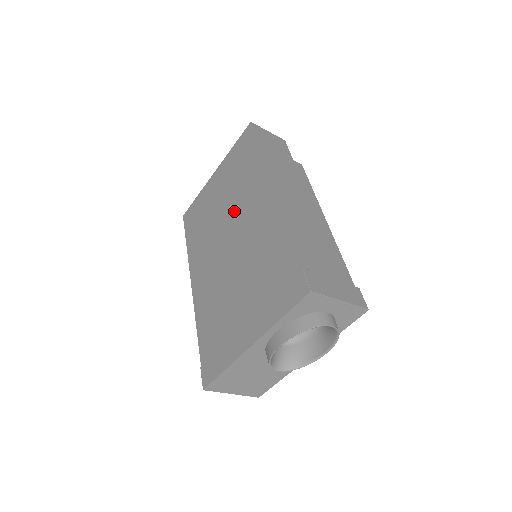
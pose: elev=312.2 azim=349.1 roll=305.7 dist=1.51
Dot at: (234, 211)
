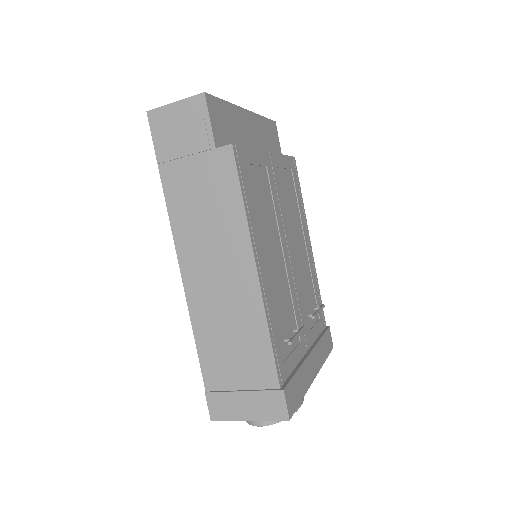
Dot at: occluded
